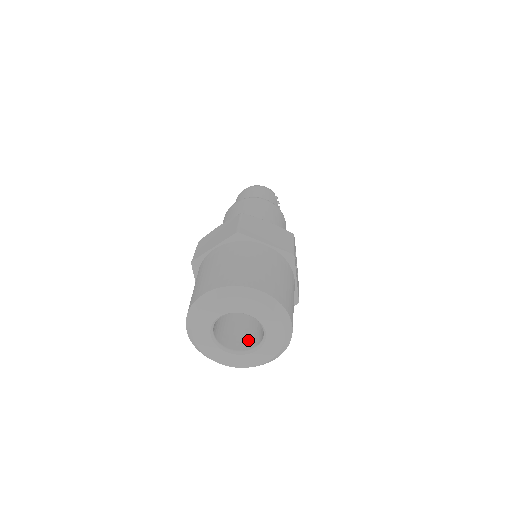
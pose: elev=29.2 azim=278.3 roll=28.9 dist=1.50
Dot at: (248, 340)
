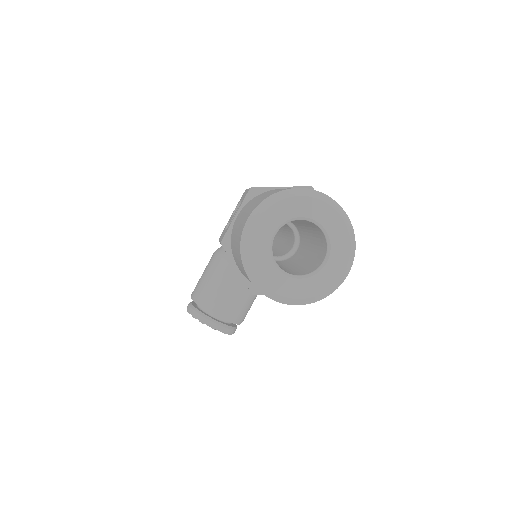
Dot at: (289, 271)
